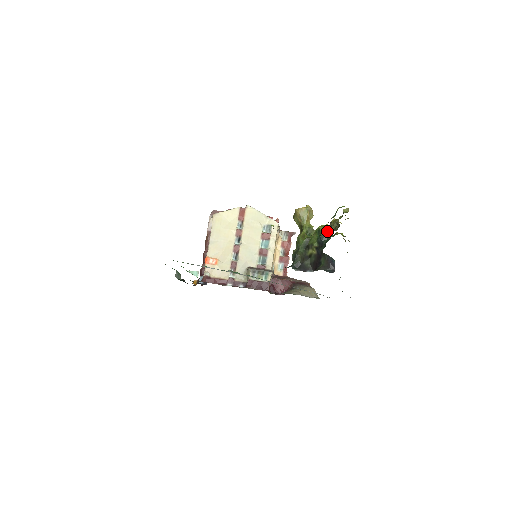
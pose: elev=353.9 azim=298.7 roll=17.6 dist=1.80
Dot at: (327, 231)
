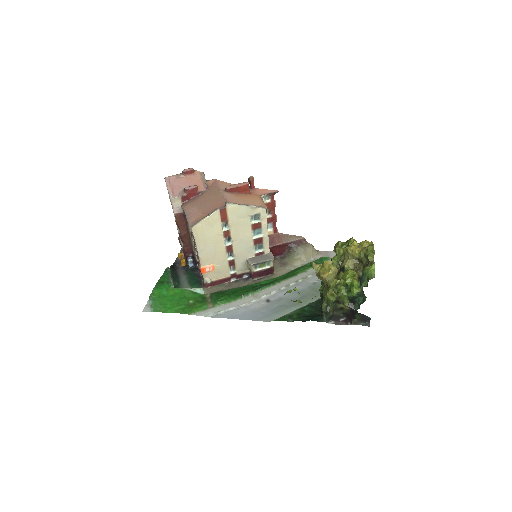
Dot at: (359, 292)
